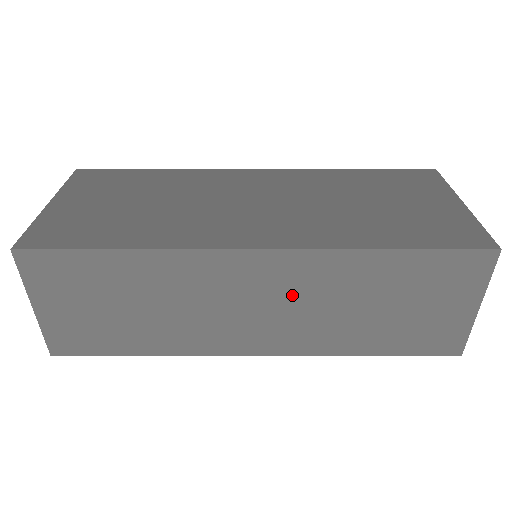
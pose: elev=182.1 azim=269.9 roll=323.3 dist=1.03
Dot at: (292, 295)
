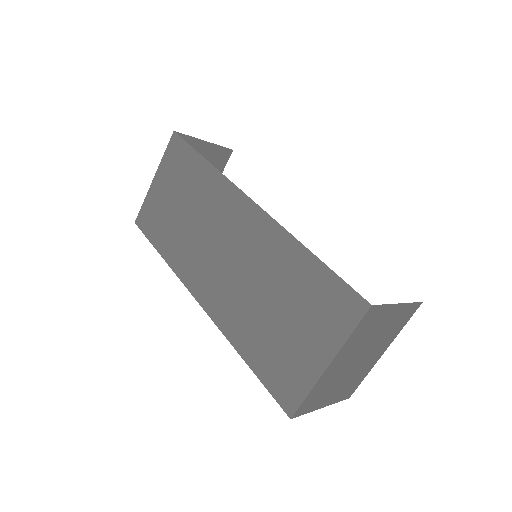
Dot at: occluded
